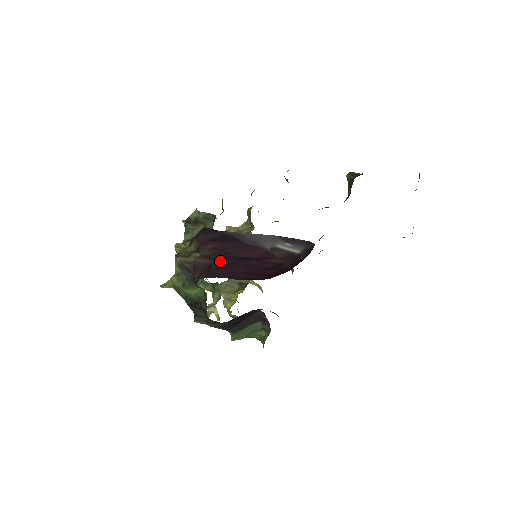
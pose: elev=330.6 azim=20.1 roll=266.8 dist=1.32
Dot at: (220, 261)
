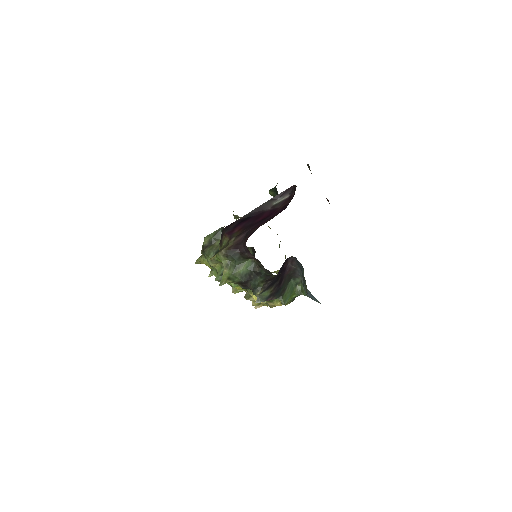
Dot at: (250, 229)
